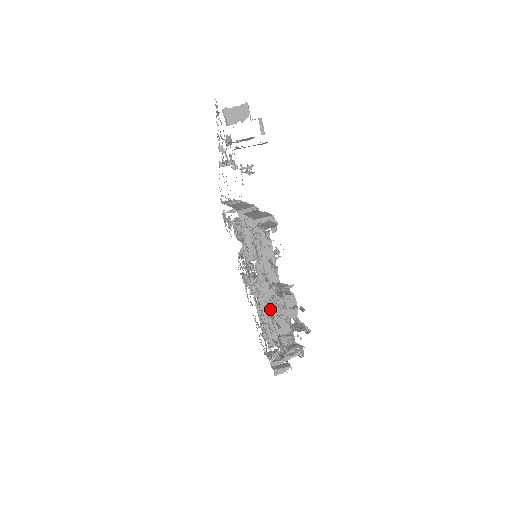
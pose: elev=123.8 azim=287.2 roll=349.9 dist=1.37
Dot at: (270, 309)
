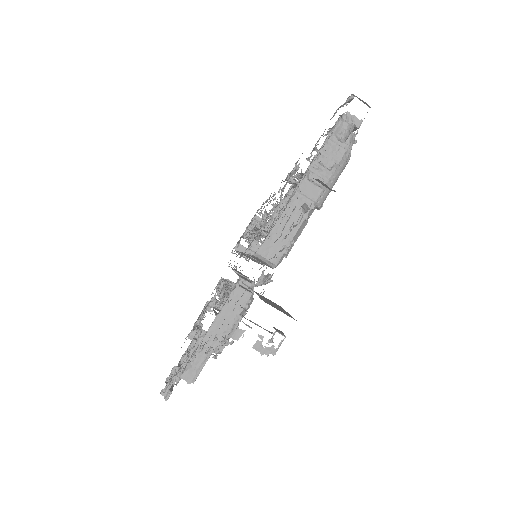
Dot at: (228, 283)
